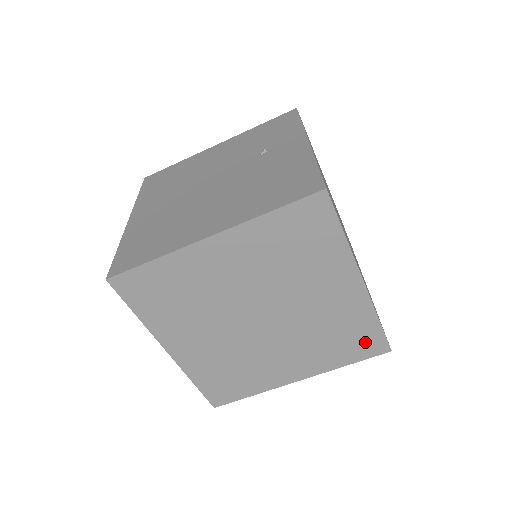
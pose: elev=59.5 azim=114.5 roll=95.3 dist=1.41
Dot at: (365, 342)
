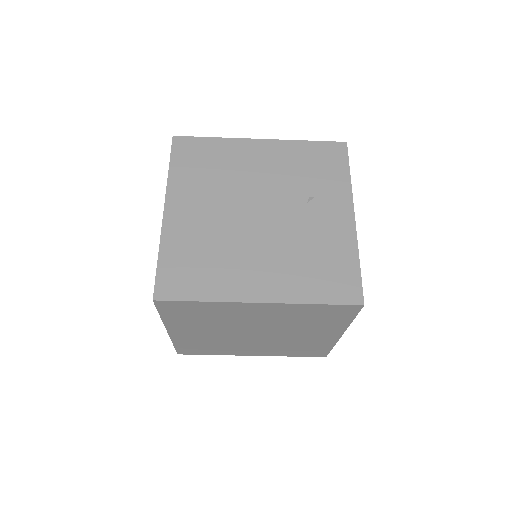
Dot at: (314, 352)
